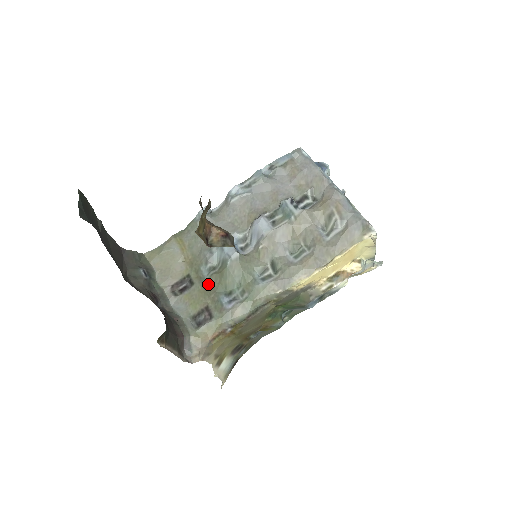
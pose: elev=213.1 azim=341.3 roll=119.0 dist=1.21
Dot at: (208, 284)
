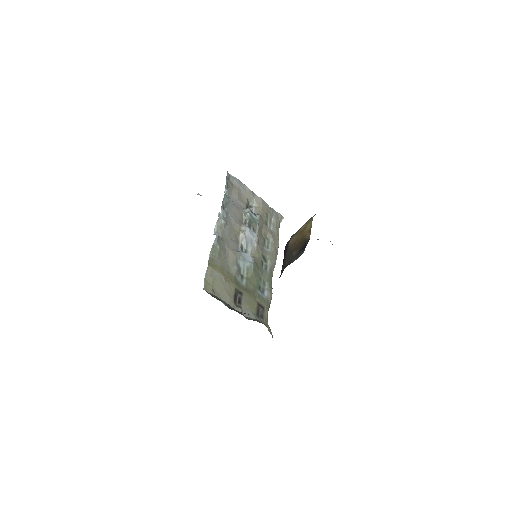
Dot at: (248, 289)
